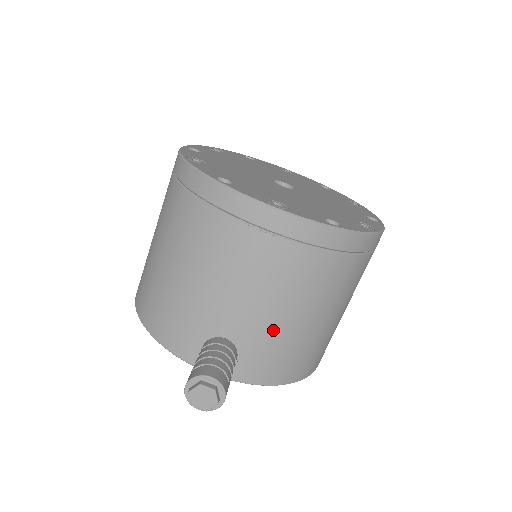
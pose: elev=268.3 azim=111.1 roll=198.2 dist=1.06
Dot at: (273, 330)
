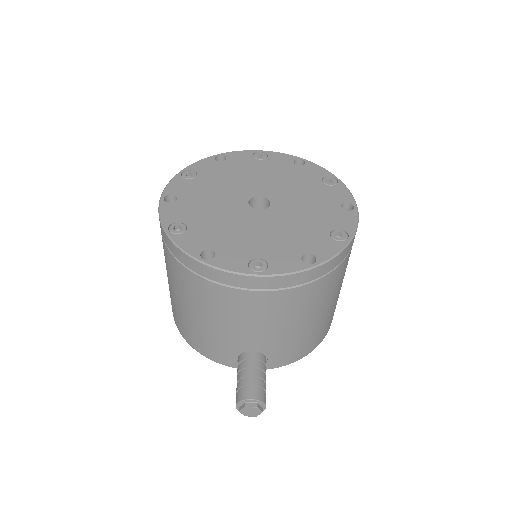
Dot at: (287, 337)
